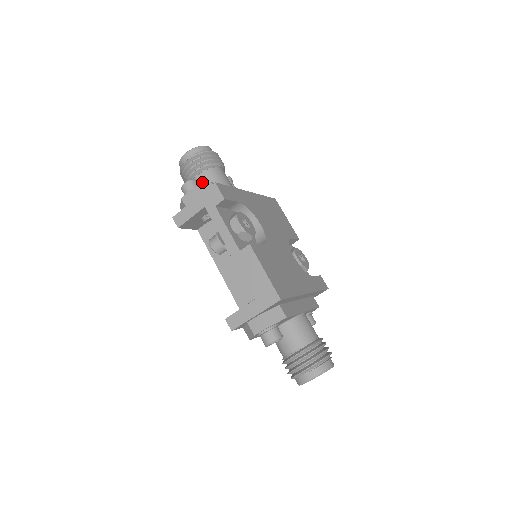
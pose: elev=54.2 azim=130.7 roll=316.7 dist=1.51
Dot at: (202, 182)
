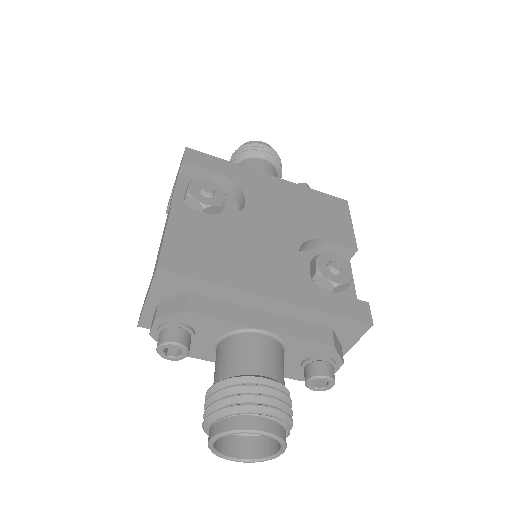
Dot at: occluded
